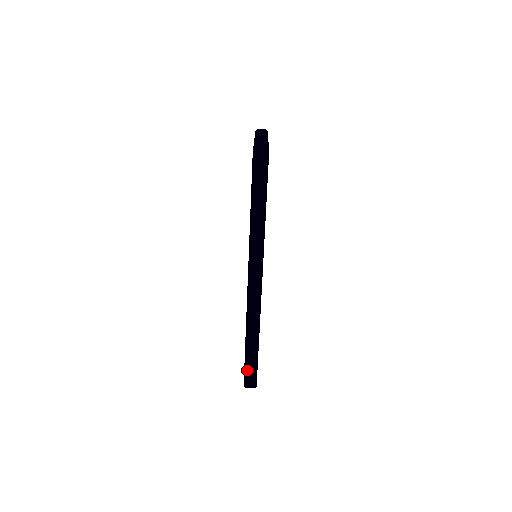
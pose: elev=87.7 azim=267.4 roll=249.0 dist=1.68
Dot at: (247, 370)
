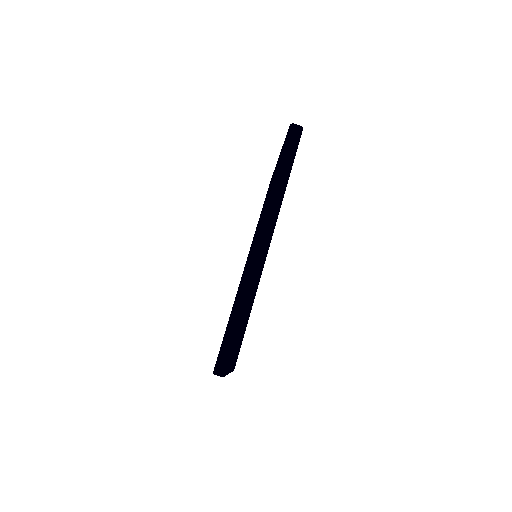
Dot at: (230, 337)
